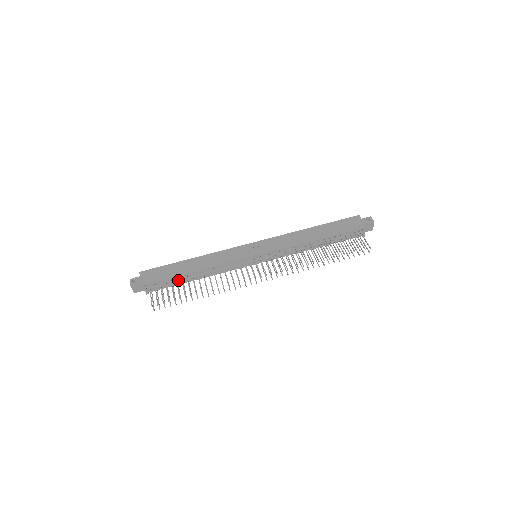
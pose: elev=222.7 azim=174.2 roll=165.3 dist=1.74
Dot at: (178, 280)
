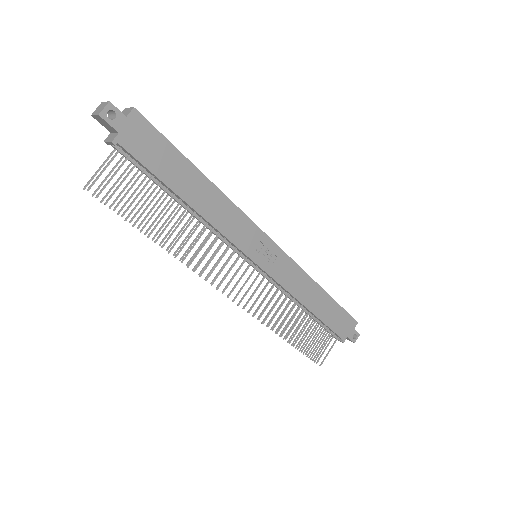
Dot at: (160, 184)
